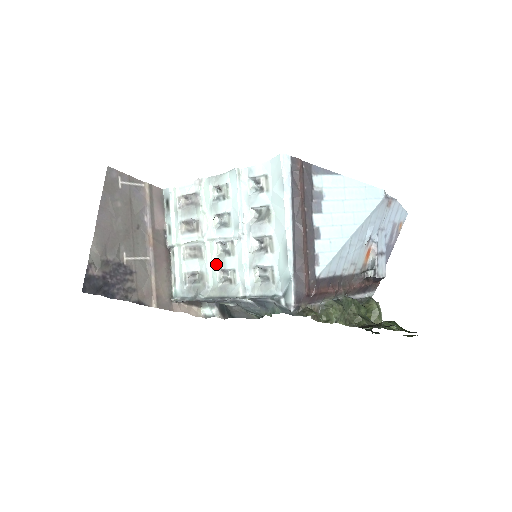
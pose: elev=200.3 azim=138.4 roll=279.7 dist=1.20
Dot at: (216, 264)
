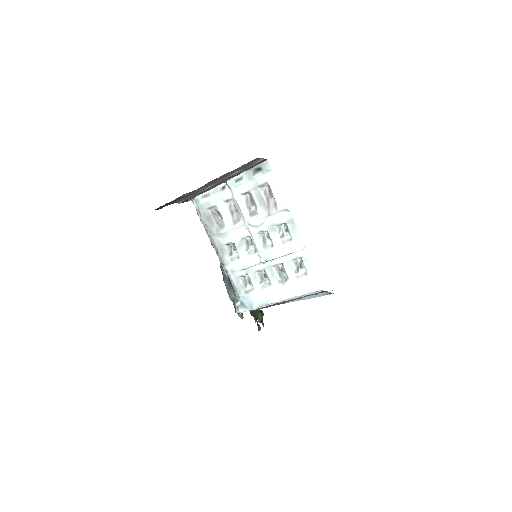
Dot at: (236, 239)
